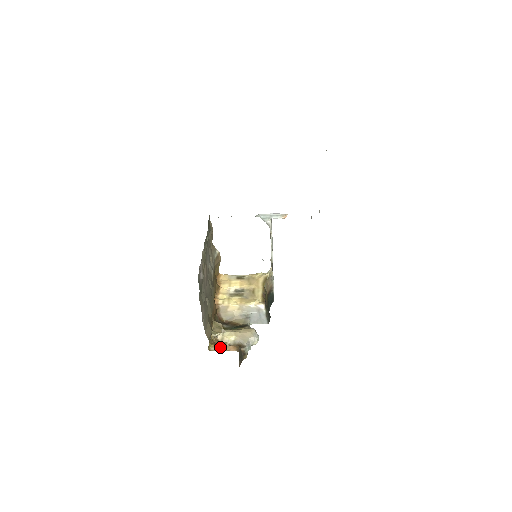
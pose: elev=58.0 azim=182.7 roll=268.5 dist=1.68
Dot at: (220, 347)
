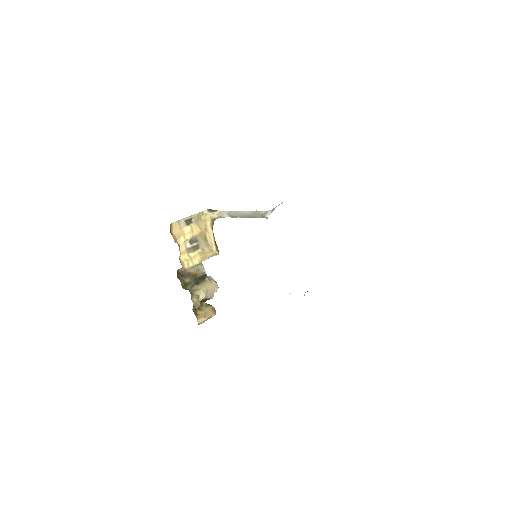
Dot at: (204, 316)
